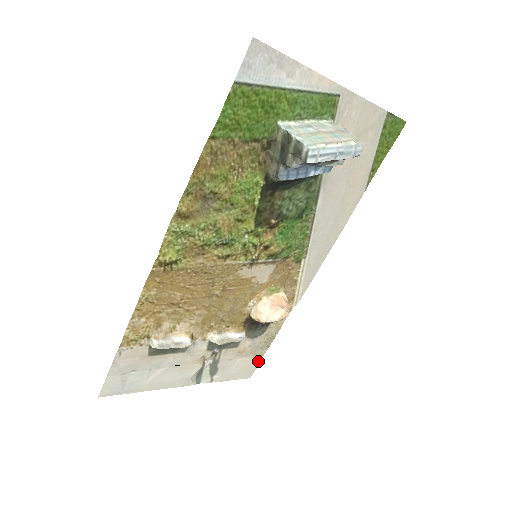
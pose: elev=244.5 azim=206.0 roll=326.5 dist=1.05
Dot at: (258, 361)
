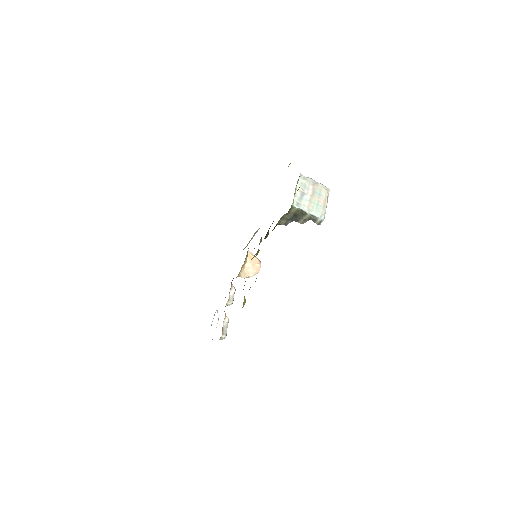
Dot at: occluded
